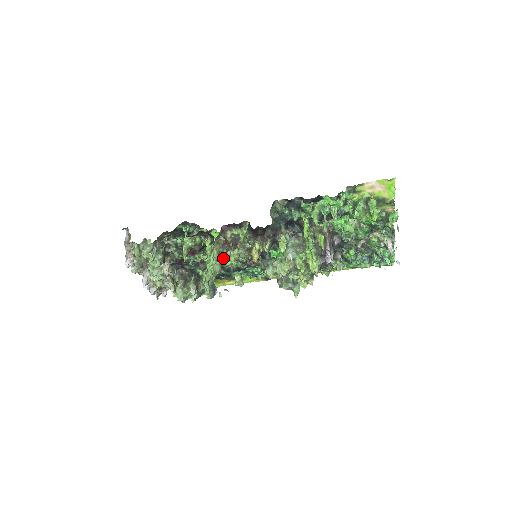
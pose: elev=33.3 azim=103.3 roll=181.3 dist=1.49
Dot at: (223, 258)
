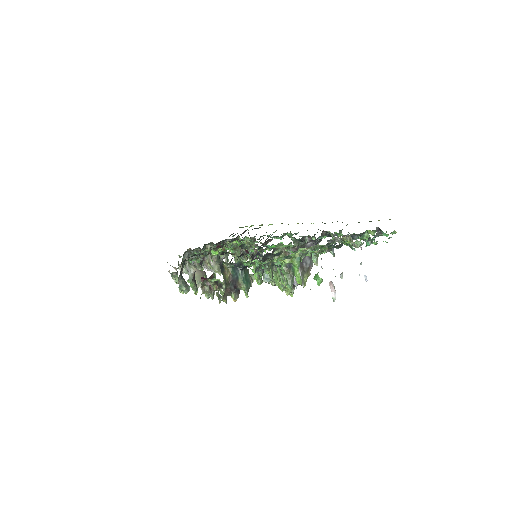
Dot at: occluded
